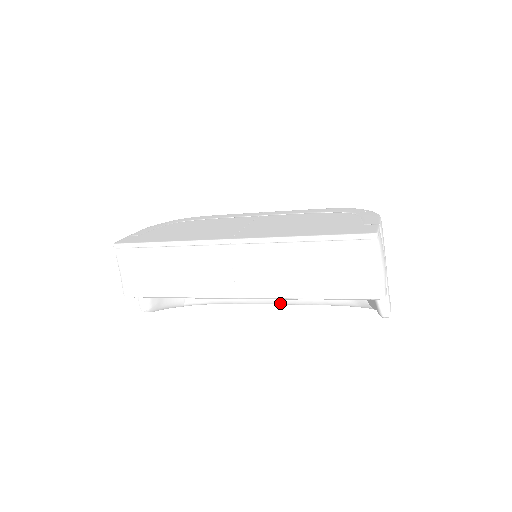
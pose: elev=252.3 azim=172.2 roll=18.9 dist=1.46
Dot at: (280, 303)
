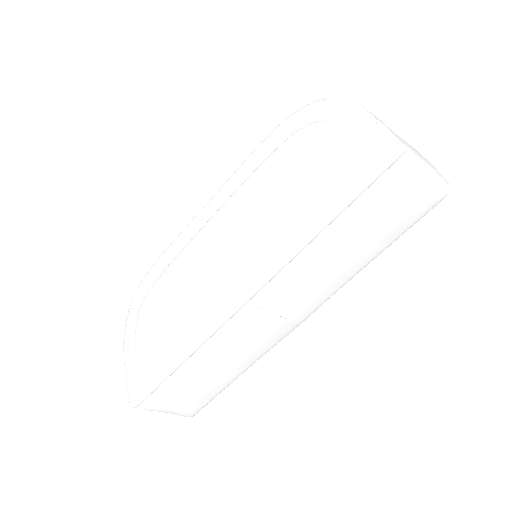
Dot at: occluded
